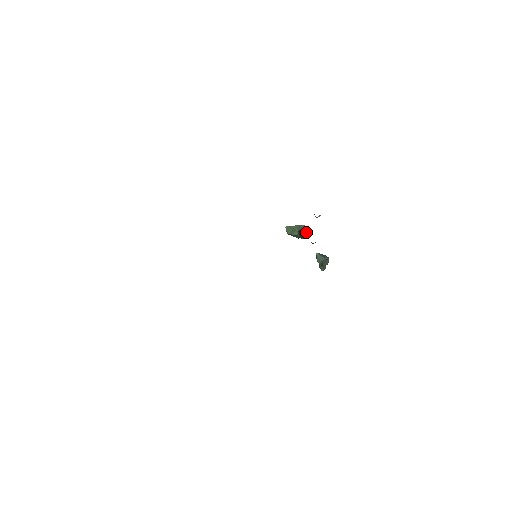
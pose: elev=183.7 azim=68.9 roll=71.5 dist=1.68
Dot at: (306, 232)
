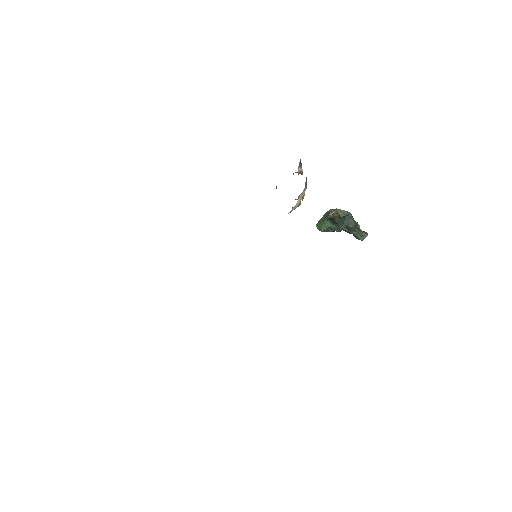
Dot at: occluded
